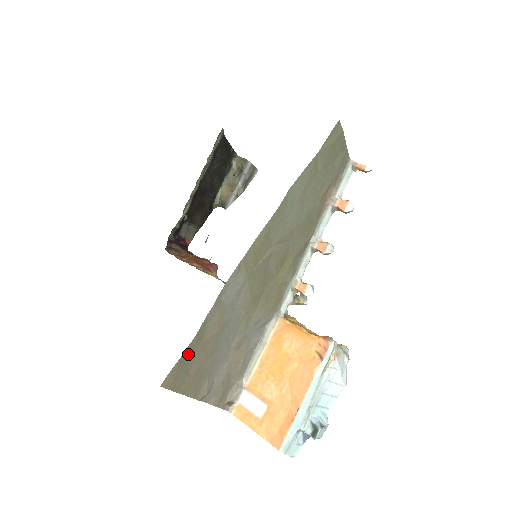
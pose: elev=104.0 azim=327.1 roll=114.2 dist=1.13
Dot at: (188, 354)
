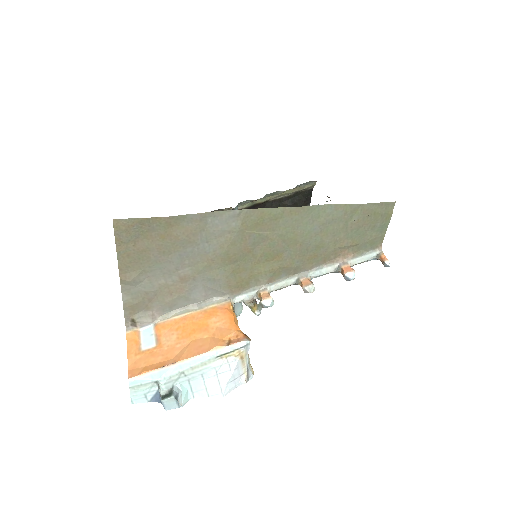
Dot at: (151, 224)
